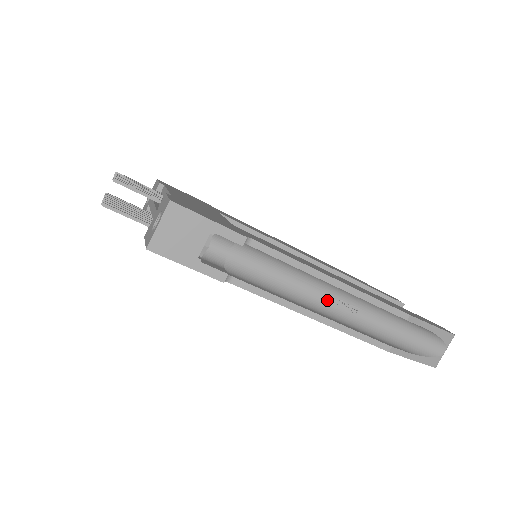
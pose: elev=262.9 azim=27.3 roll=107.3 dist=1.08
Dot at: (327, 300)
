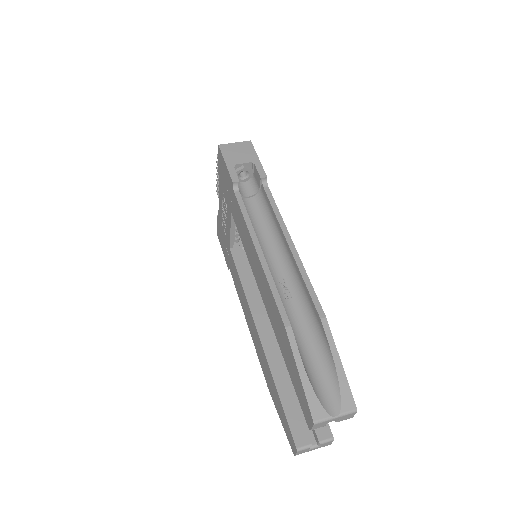
Dot at: (275, 271)
